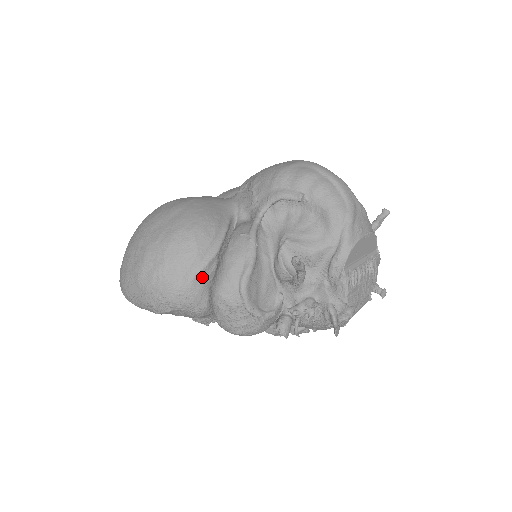
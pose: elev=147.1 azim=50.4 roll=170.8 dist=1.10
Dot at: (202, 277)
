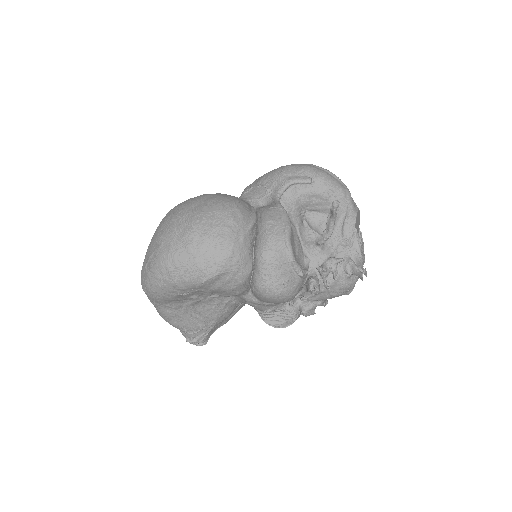
Dot at: (249, 238)
